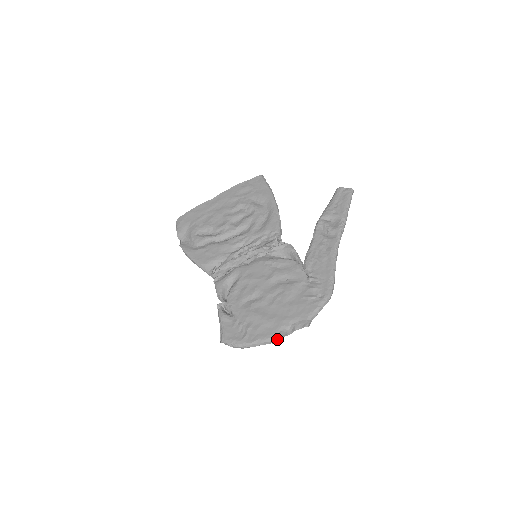
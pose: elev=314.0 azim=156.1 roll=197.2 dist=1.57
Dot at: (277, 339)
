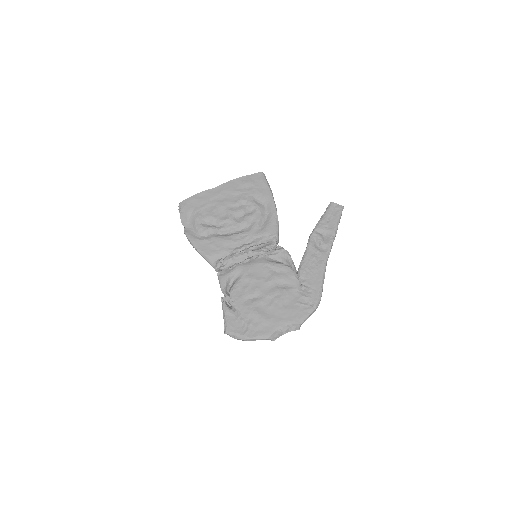
Dot at: (274, 338)
